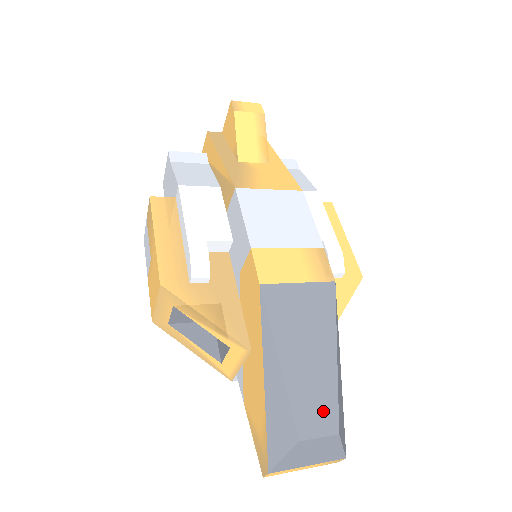
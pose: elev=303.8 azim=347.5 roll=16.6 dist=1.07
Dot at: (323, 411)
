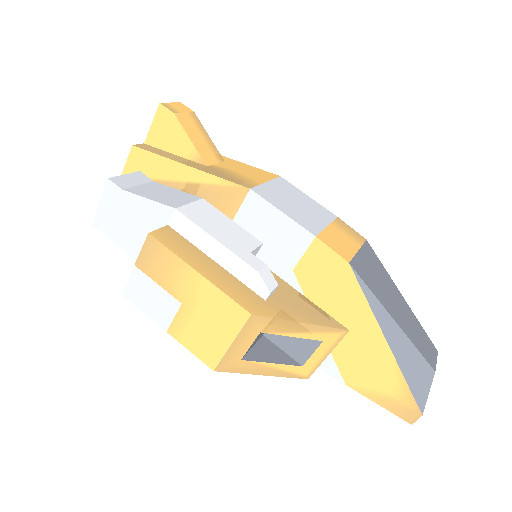
Dot at: (425, 341)
